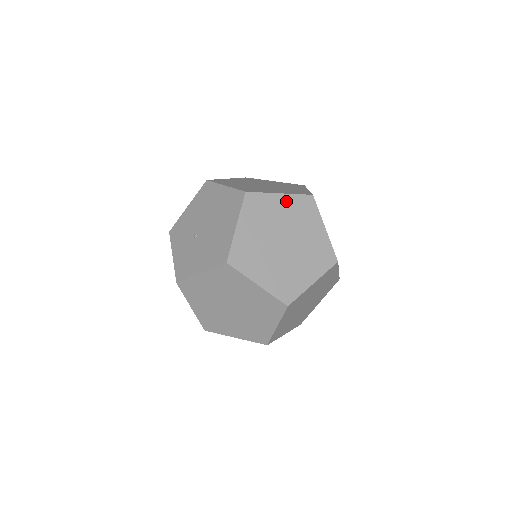
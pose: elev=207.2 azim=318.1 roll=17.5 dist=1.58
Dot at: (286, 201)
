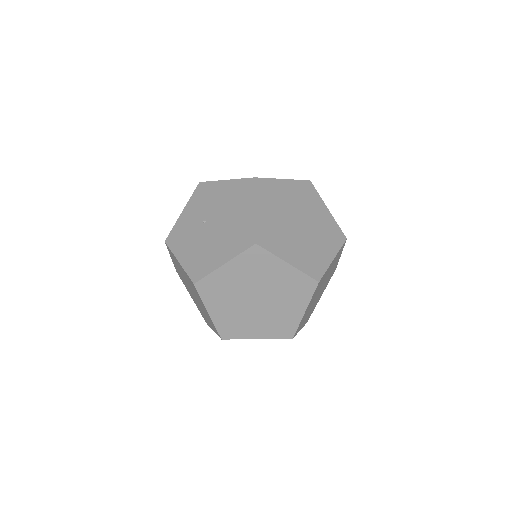
Dot at: (288, 272)
